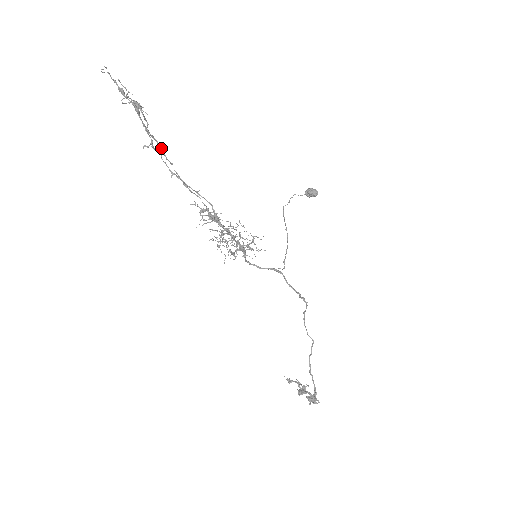
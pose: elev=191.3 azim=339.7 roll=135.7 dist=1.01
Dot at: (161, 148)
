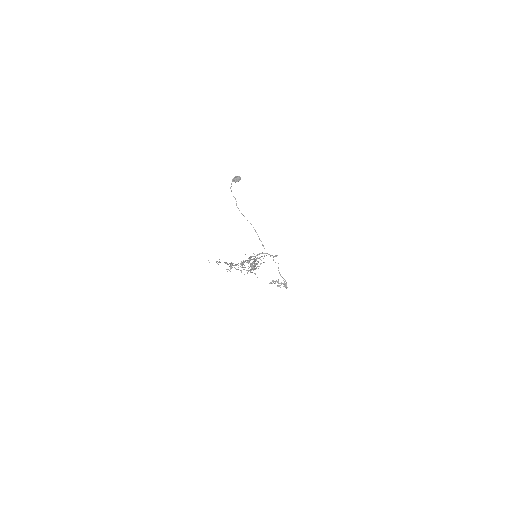
Dot at: occluded
